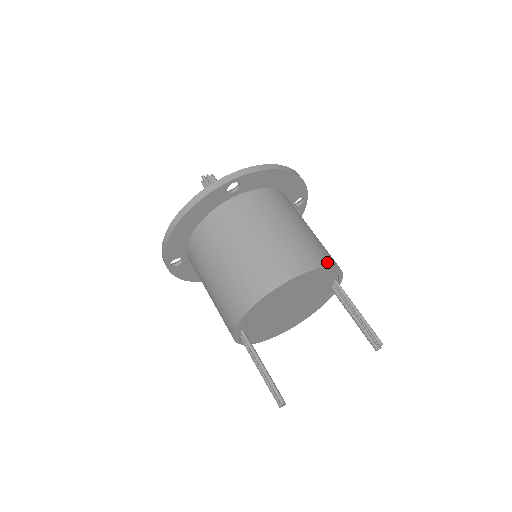
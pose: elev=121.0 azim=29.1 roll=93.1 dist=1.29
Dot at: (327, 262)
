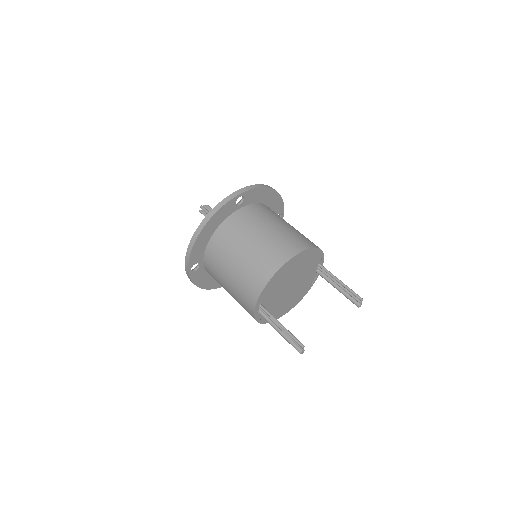
Dot at: (315, 245)
